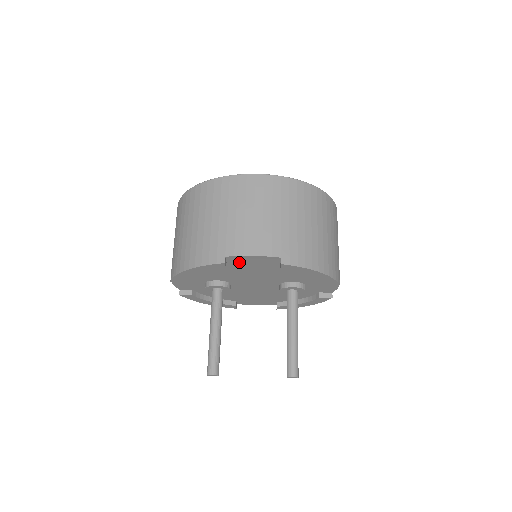
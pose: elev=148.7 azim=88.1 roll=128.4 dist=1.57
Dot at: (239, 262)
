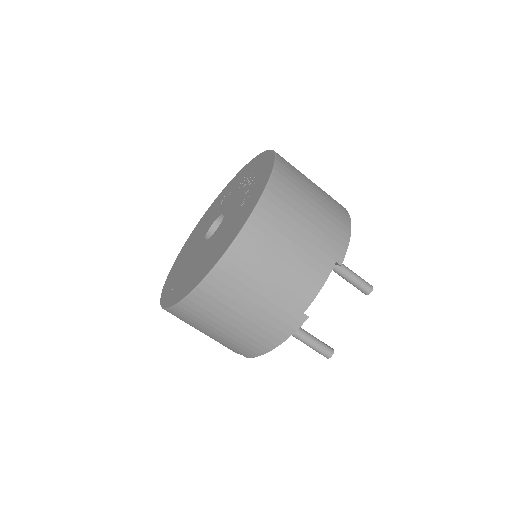
Dot at: occluded
